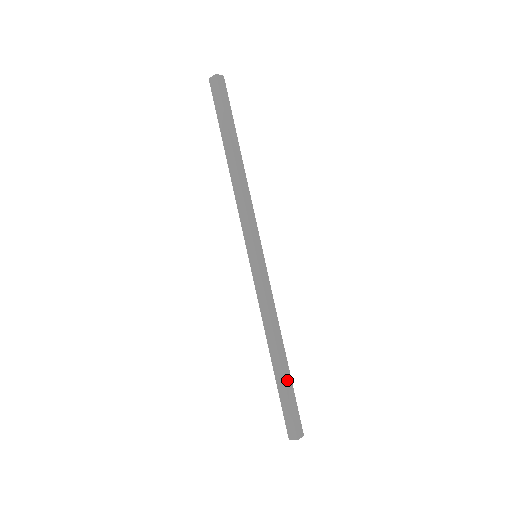
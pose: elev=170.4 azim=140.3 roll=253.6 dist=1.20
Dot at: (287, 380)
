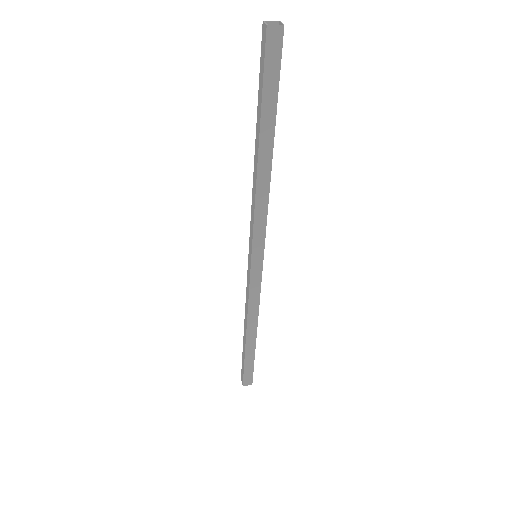
Dot at: (249, 352)
